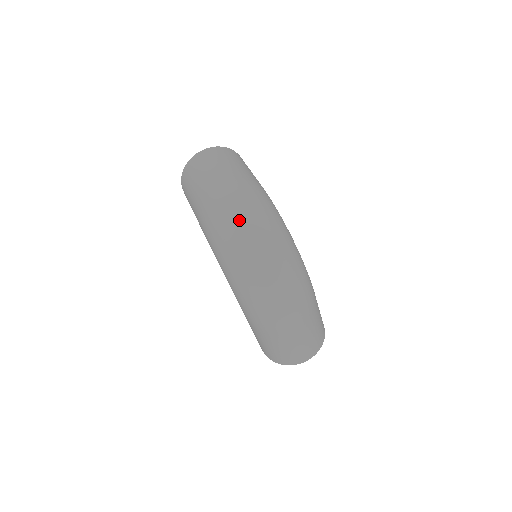
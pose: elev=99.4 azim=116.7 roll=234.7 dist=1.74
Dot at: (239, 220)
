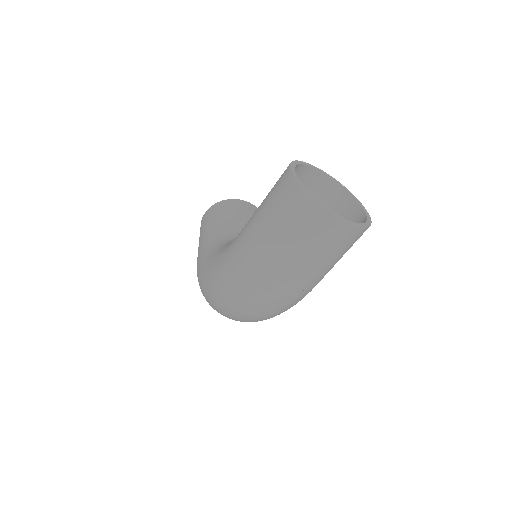
Dot at: (248, 313)
